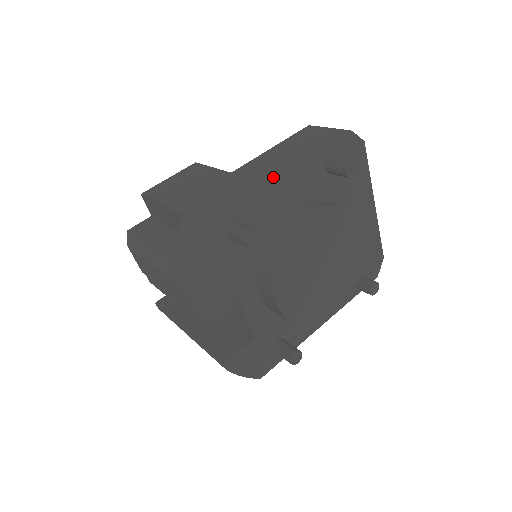
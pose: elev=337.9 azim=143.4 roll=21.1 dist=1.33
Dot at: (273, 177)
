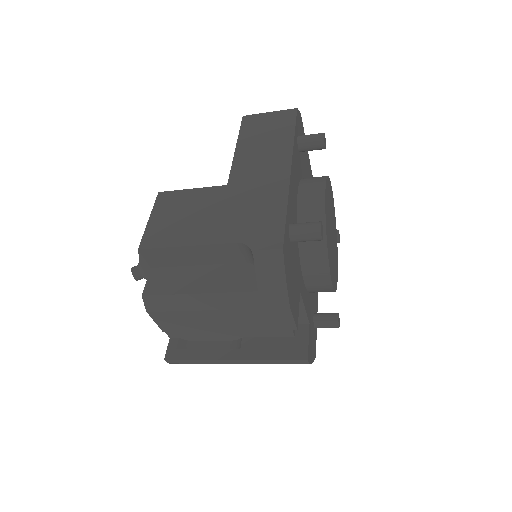
Dot at: (286, 171)
